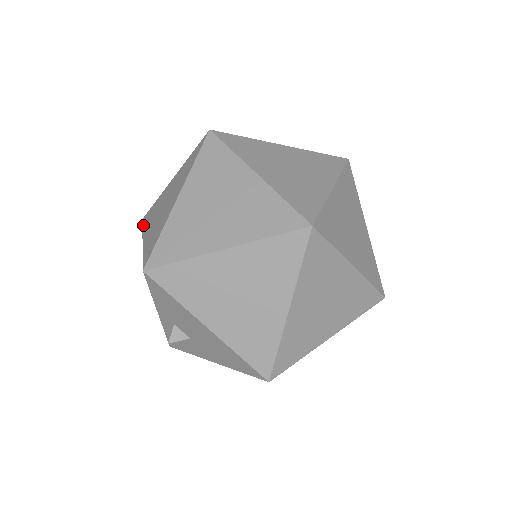
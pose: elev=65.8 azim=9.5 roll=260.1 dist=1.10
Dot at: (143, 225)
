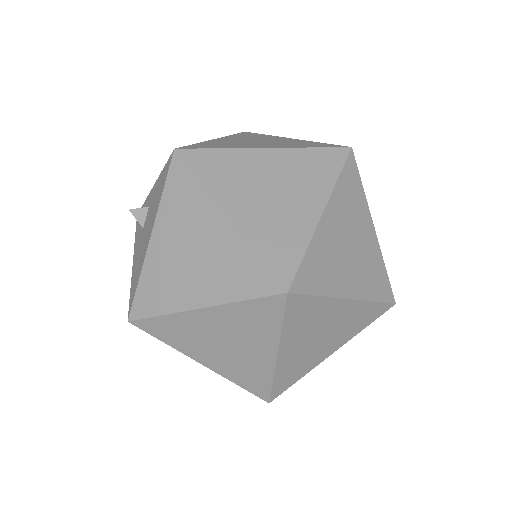
Dot at: (237, 134)
